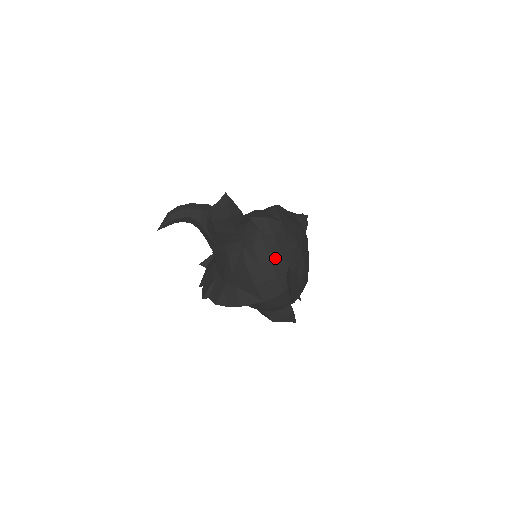
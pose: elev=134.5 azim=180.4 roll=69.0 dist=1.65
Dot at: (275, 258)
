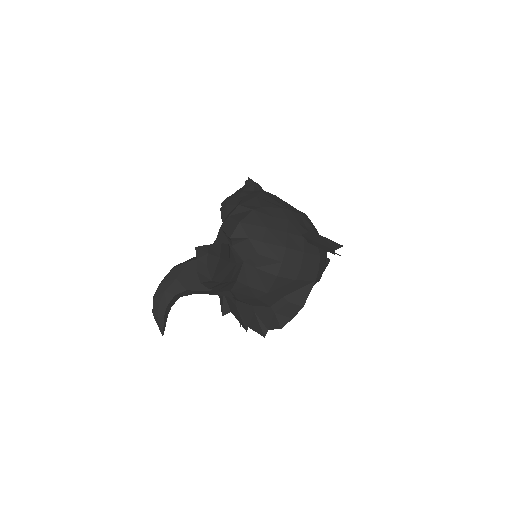
Dot at: (286, 242)
